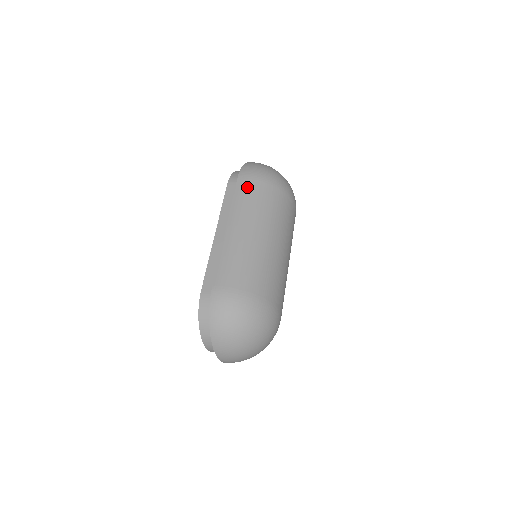
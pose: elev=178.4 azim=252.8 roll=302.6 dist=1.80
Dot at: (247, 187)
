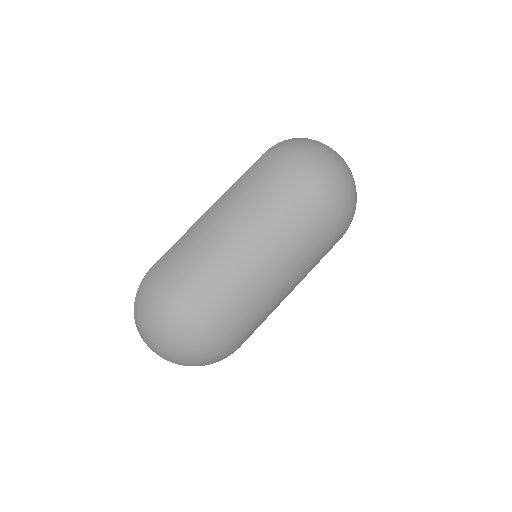
Dot at: (261, 167)
